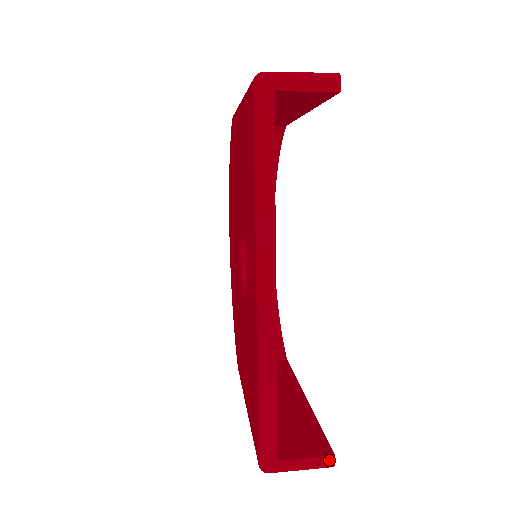
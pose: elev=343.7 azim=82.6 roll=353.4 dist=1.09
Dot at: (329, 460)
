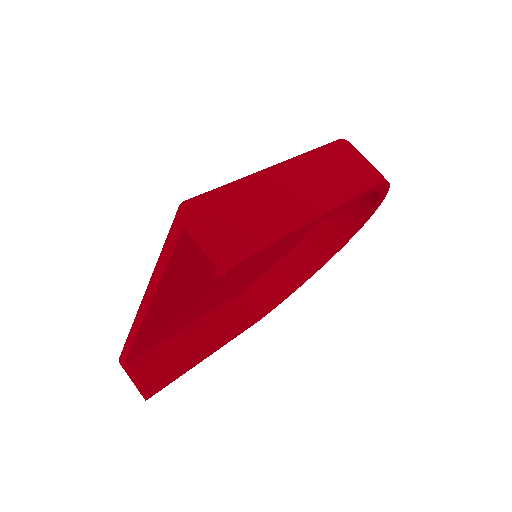
Dot at: (144, 396)
